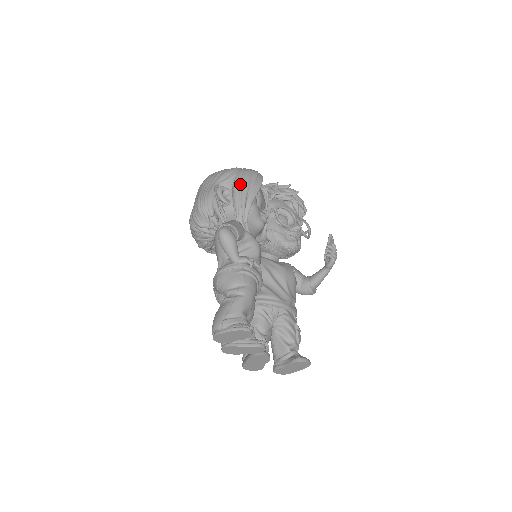
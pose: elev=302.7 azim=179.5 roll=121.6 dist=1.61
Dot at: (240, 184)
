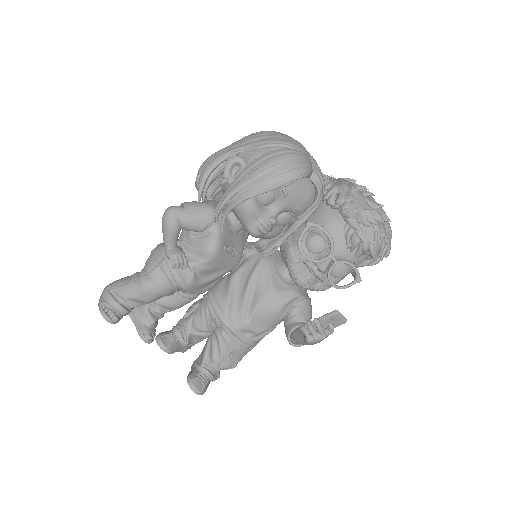
Dot at: (251, 169)
